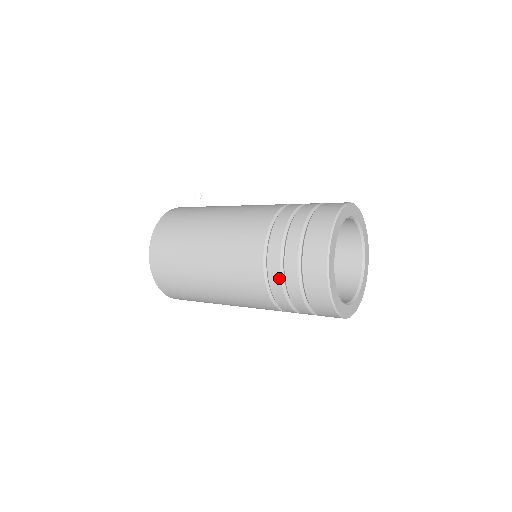
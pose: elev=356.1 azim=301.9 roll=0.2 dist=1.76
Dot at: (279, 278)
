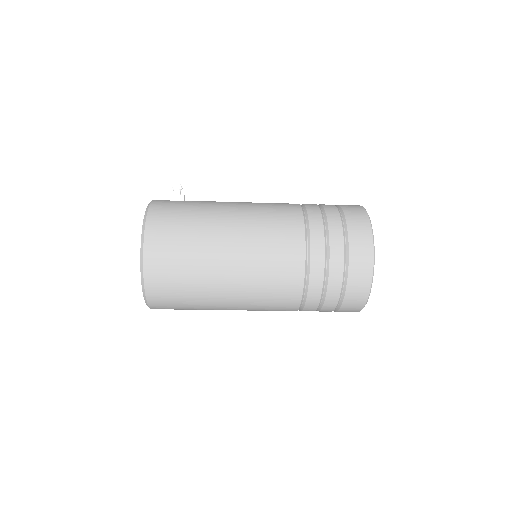
Dot at: (321, 283)
